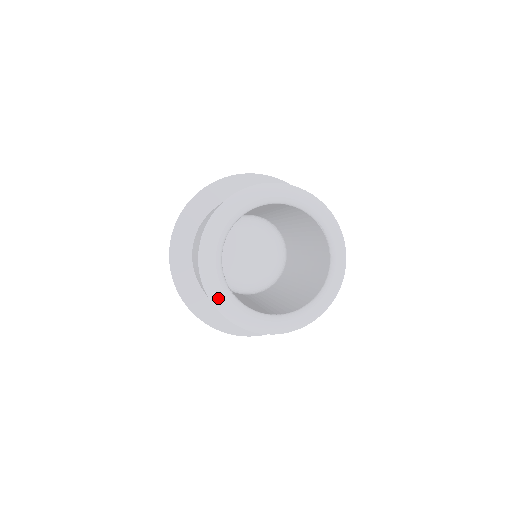
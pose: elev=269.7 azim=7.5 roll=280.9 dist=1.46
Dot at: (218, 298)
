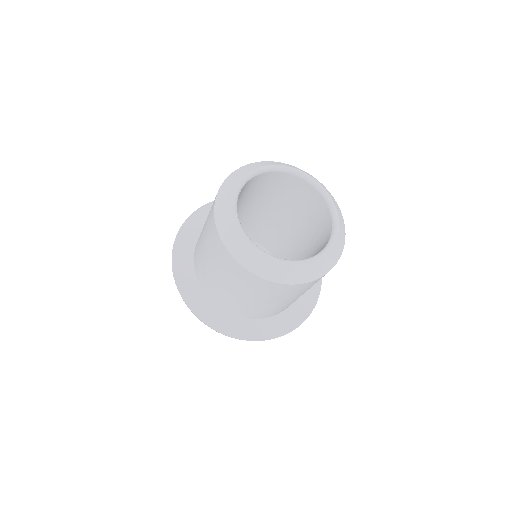
Dot at: (226, 191)
